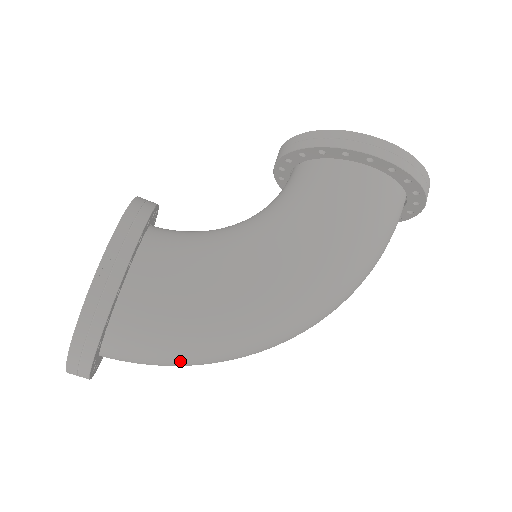
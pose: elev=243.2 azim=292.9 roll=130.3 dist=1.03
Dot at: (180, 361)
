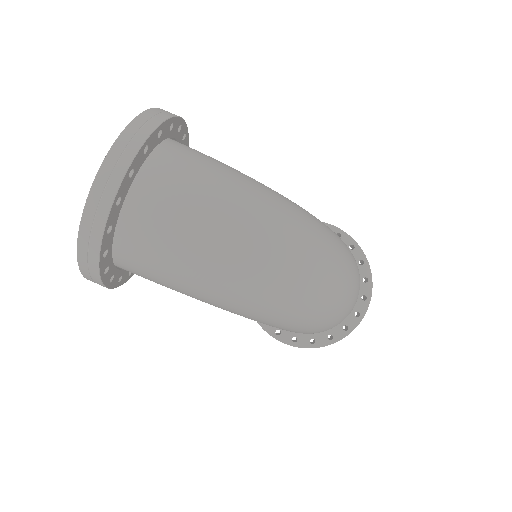
Dot at: (221, 199)
